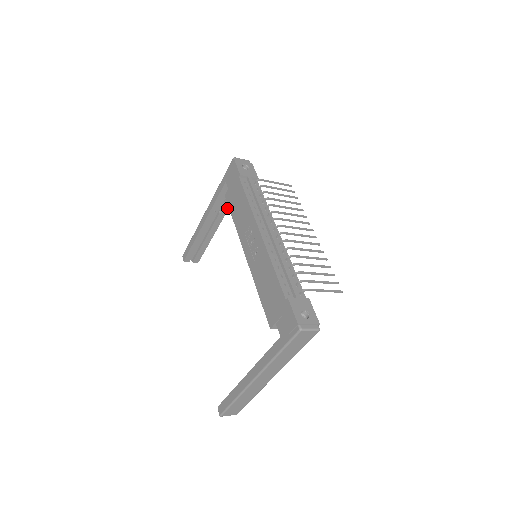
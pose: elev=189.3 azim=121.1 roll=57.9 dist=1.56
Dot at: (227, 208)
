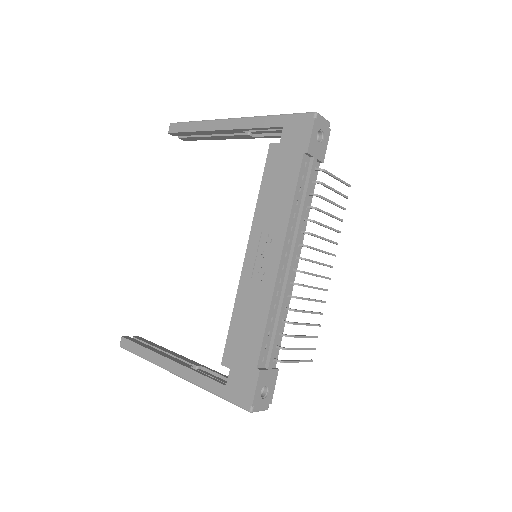
Dot at: (261, 137)
